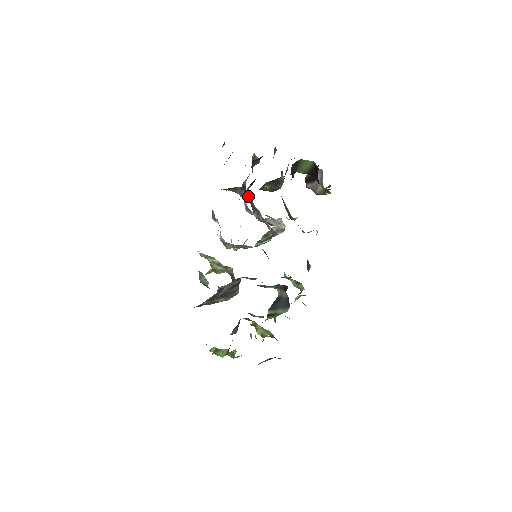
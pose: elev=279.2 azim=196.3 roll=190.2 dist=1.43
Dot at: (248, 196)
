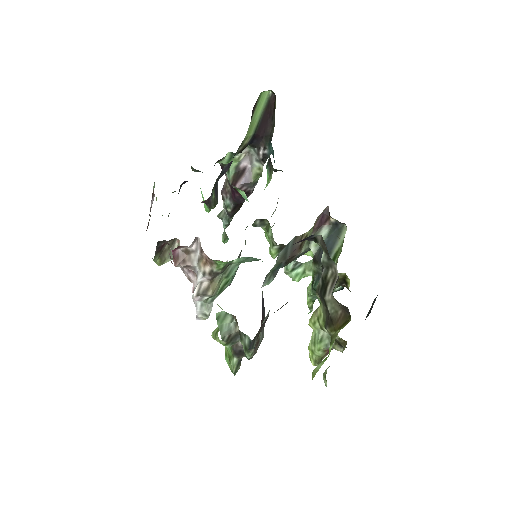
Dot at: occluded
